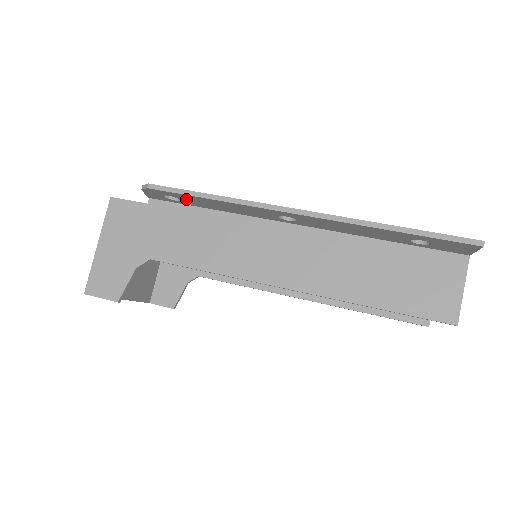
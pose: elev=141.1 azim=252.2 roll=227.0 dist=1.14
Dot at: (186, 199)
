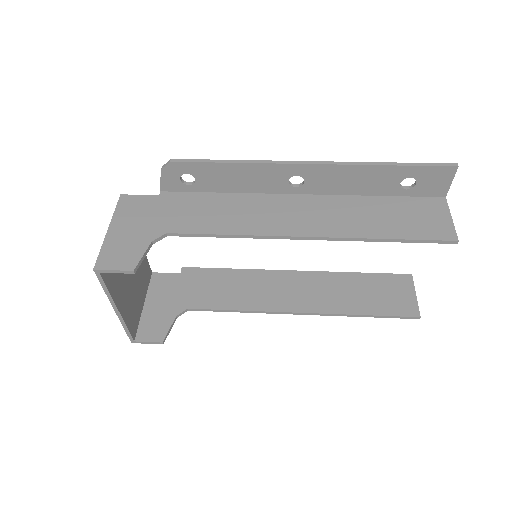
Dot at: (203, 176)
